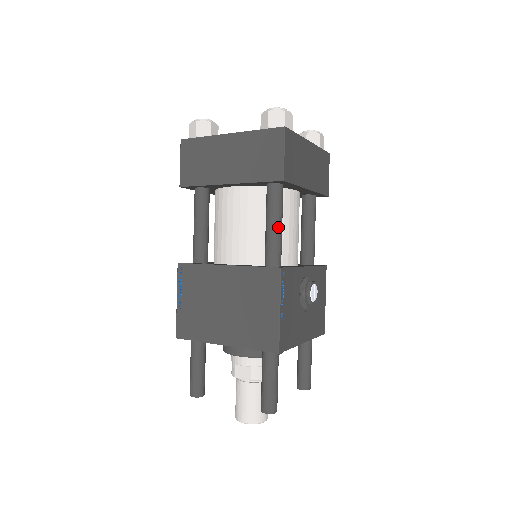
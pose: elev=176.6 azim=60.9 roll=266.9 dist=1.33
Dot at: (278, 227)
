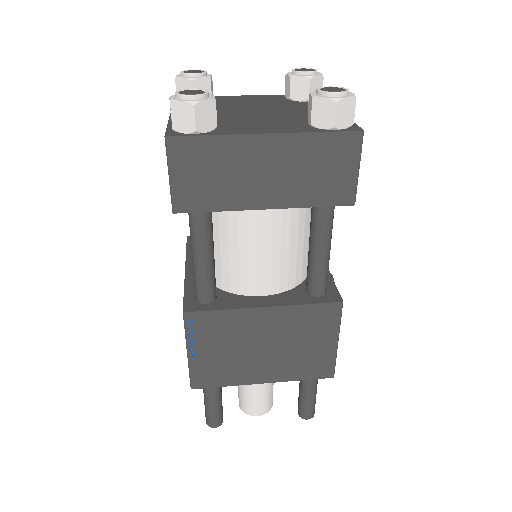
Dot at: occluded
